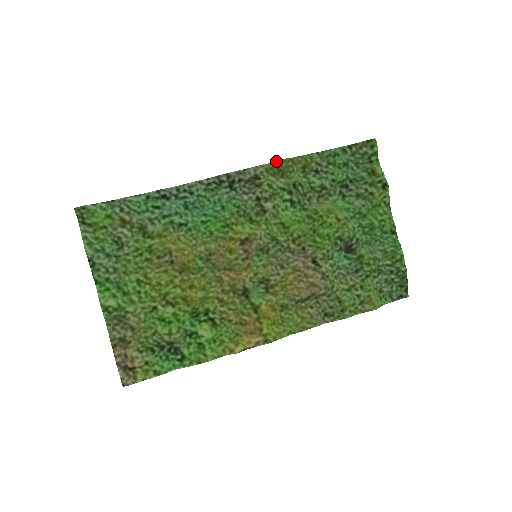
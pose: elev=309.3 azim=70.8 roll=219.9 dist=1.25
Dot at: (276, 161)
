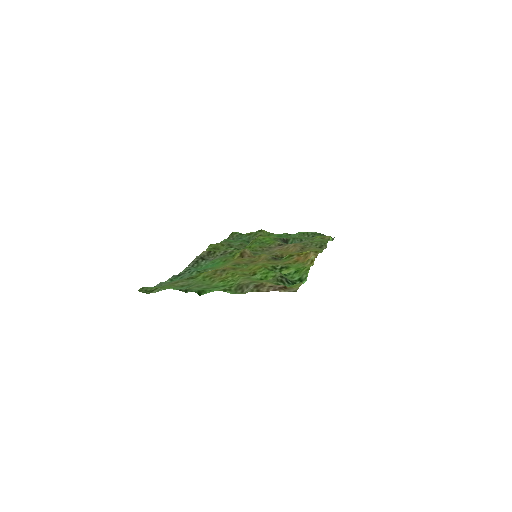
Dot at: (208, 247)
